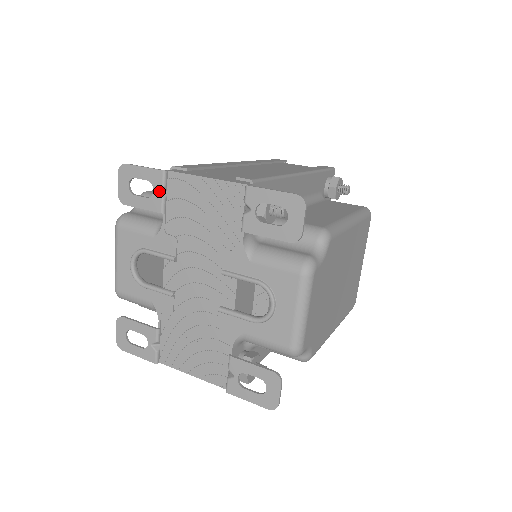
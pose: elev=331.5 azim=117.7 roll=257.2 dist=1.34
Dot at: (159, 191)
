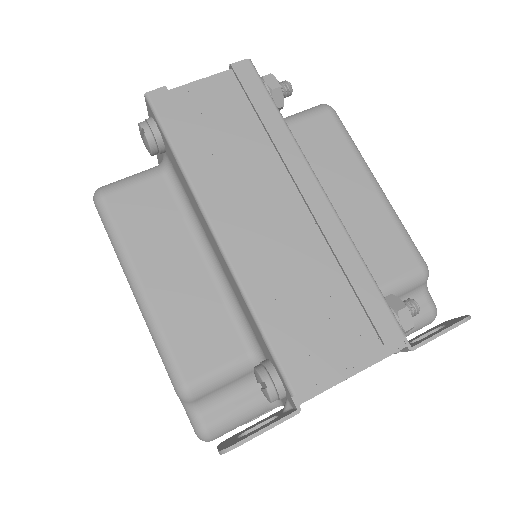
Dot at: occluded
